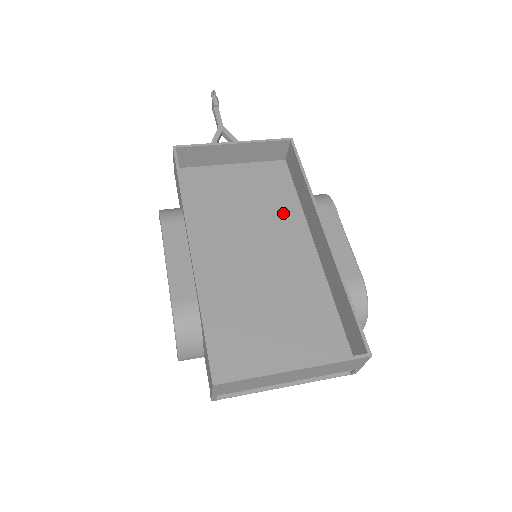
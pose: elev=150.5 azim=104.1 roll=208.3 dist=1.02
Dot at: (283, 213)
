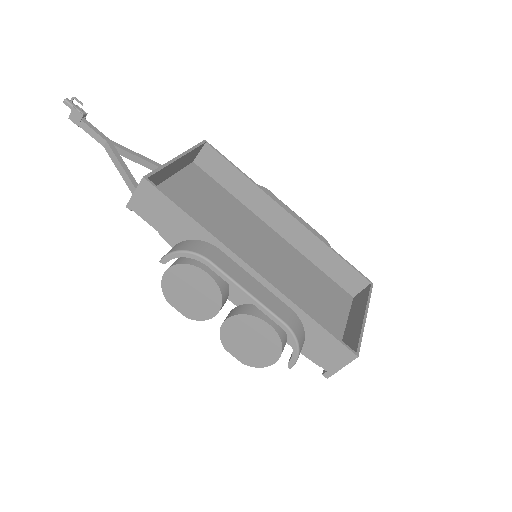
Dot at: (236, 211)
